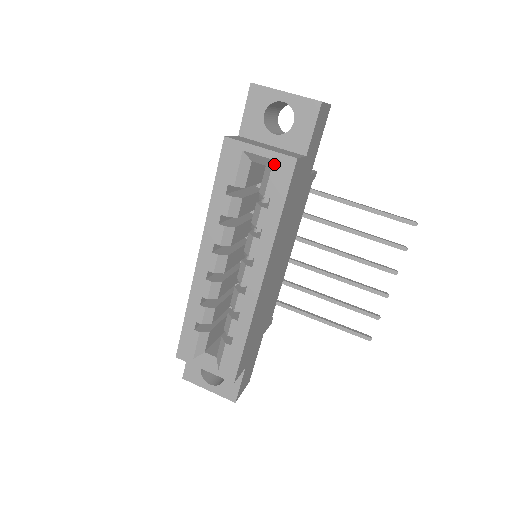
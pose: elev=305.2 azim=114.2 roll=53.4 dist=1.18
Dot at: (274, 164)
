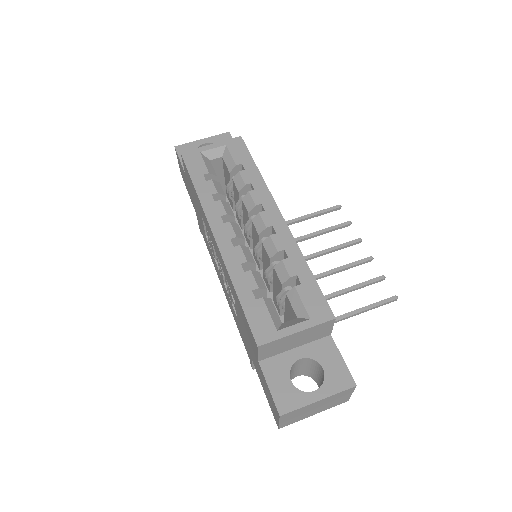
Dot at: (228, 146)
